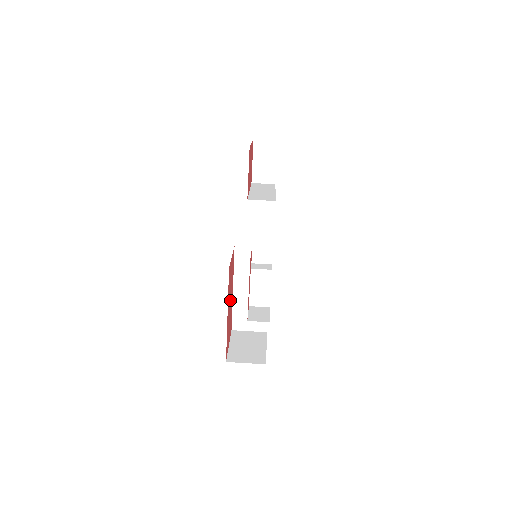
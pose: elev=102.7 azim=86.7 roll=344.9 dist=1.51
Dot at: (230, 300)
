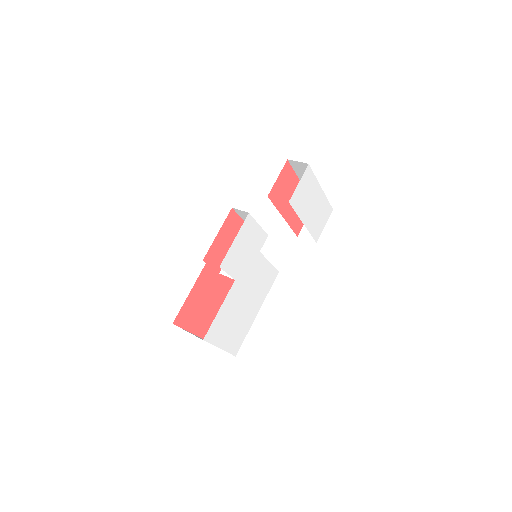
Dot at: (215, 288)
